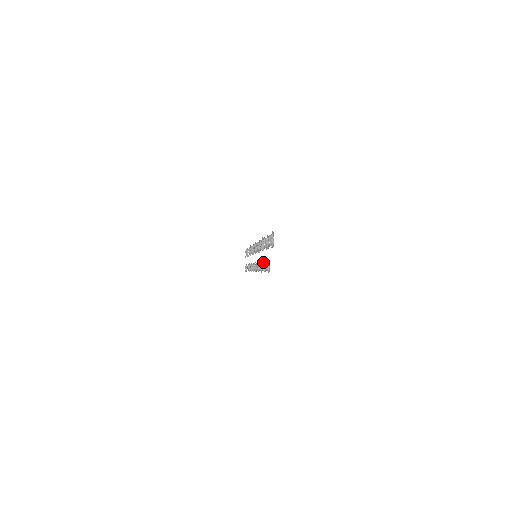
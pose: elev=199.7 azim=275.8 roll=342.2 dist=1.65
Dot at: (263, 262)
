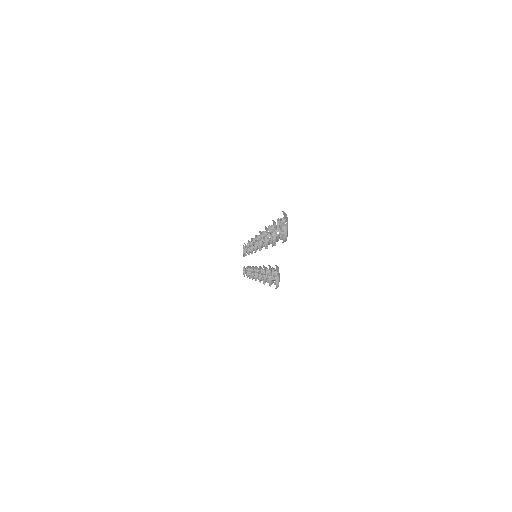
Dot at: occluded
